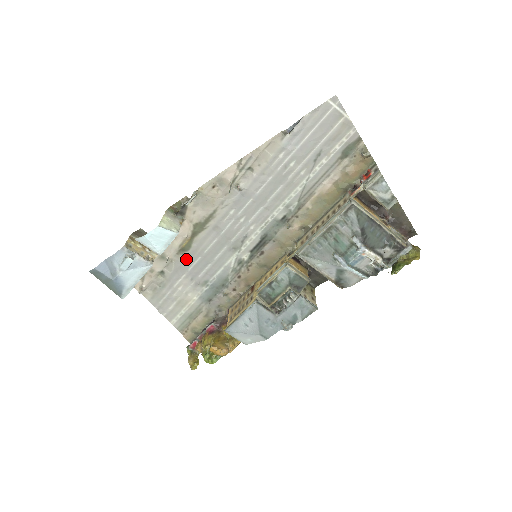
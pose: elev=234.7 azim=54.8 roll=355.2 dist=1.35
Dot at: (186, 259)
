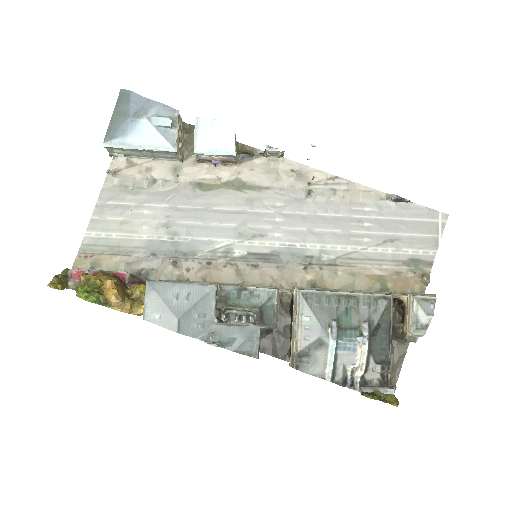
Dot at: (190, 195)
